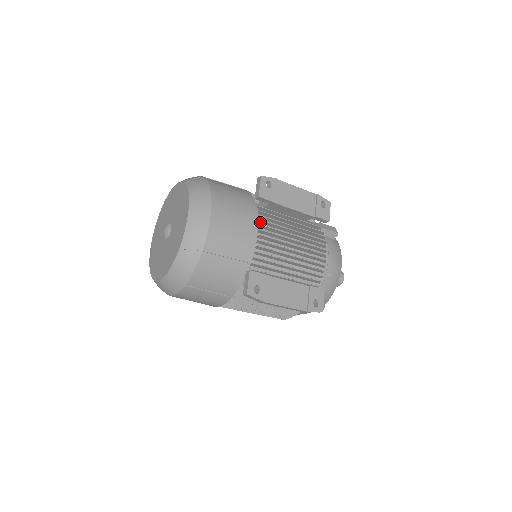
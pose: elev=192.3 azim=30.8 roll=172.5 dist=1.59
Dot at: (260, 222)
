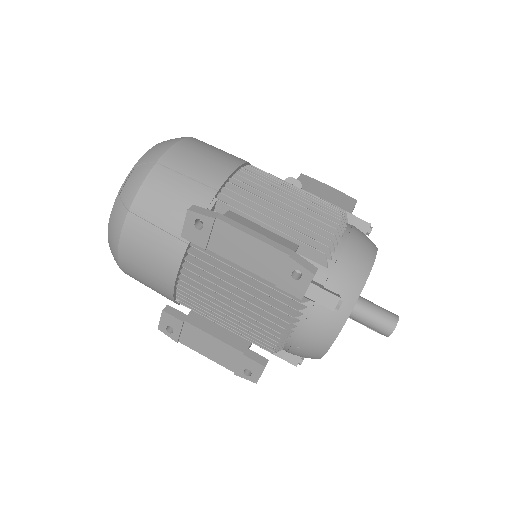
Dot at: (195, 259)
